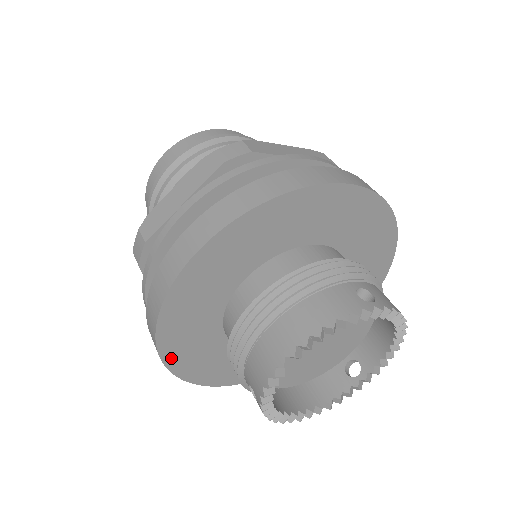
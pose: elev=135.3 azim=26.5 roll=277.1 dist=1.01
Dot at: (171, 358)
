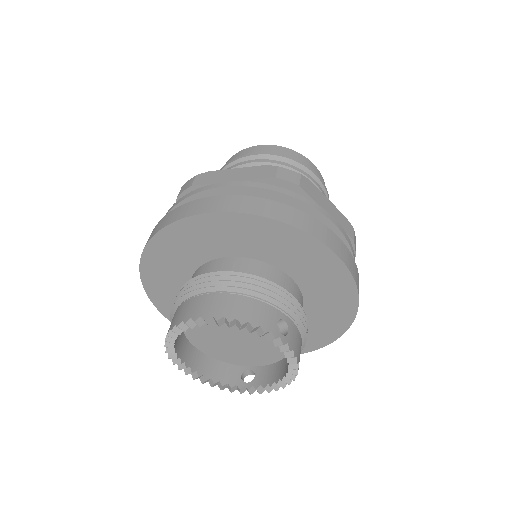
Dot at: (147, 267)
